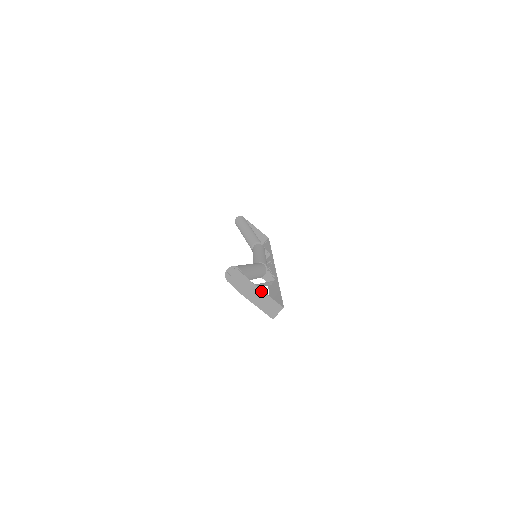
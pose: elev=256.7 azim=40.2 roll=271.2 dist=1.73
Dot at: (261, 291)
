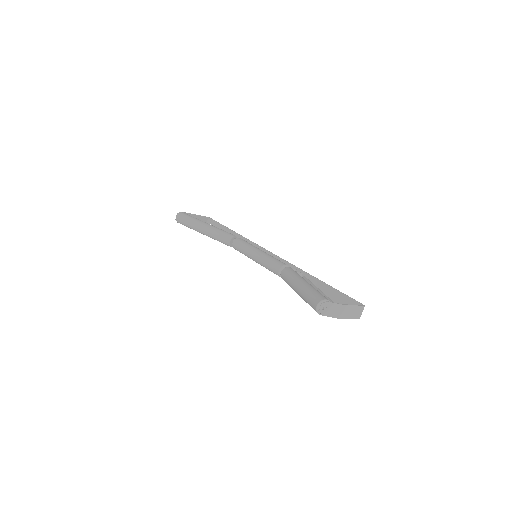
Dot at: (350, 306)
